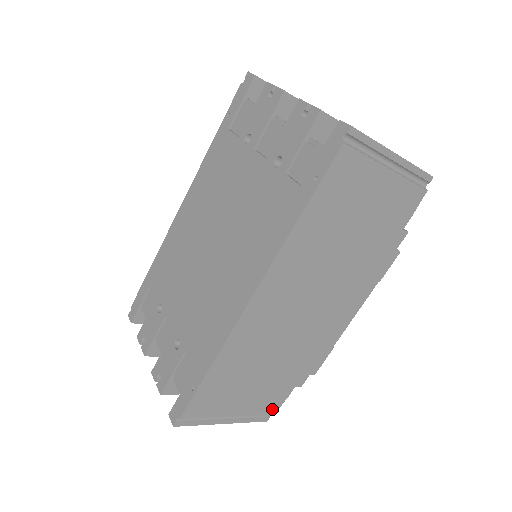
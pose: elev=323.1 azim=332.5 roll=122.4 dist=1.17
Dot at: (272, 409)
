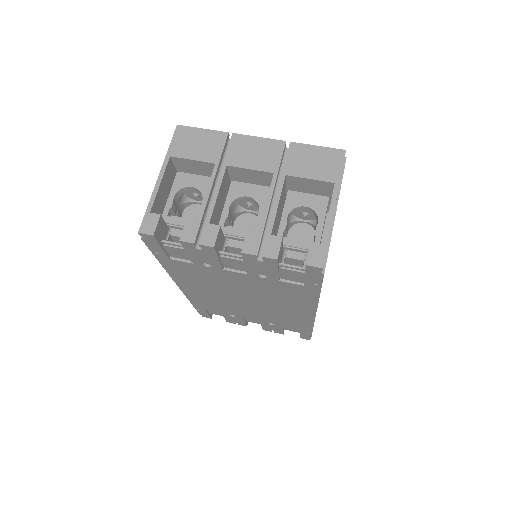
Dot at: occluded
